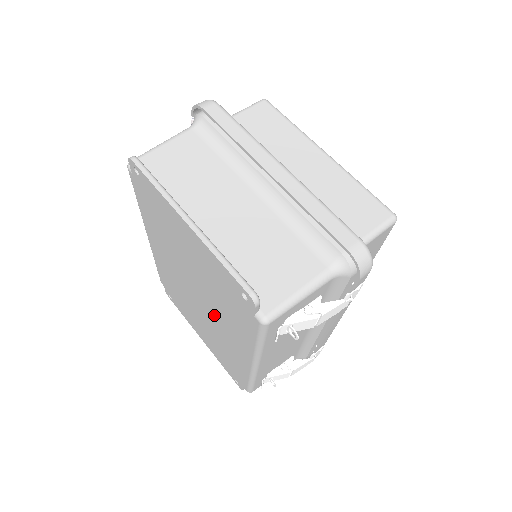
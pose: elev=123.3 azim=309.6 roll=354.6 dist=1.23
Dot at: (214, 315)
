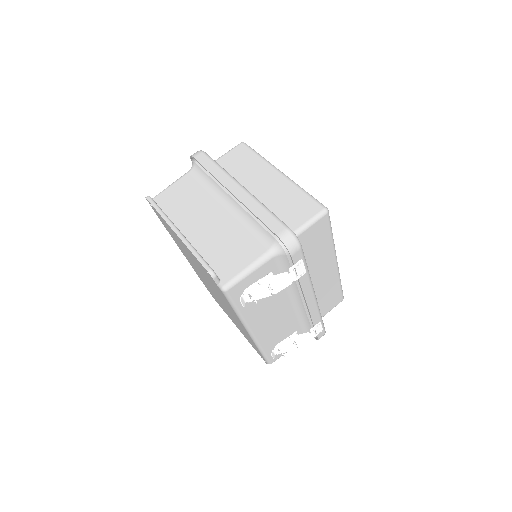
Dot at: (221, 299)
